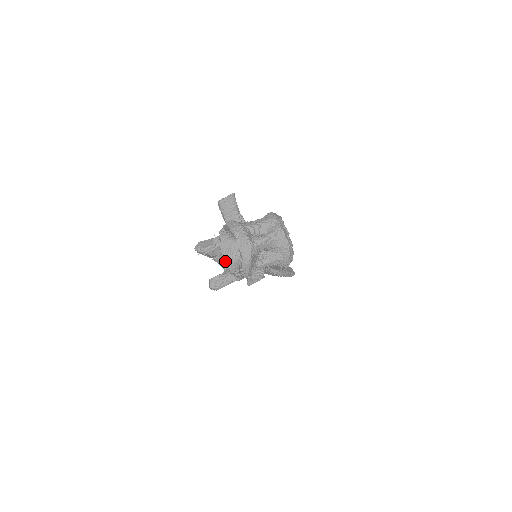
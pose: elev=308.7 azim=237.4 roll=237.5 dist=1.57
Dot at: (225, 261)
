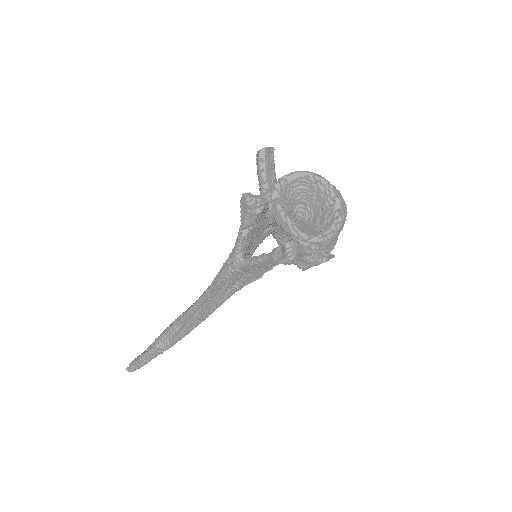
Dot at: (294, 223)
